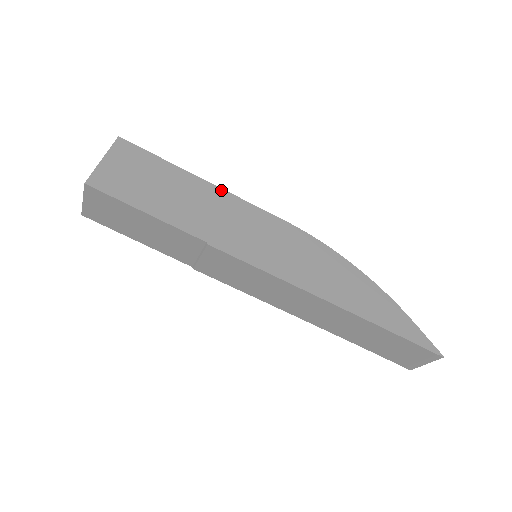
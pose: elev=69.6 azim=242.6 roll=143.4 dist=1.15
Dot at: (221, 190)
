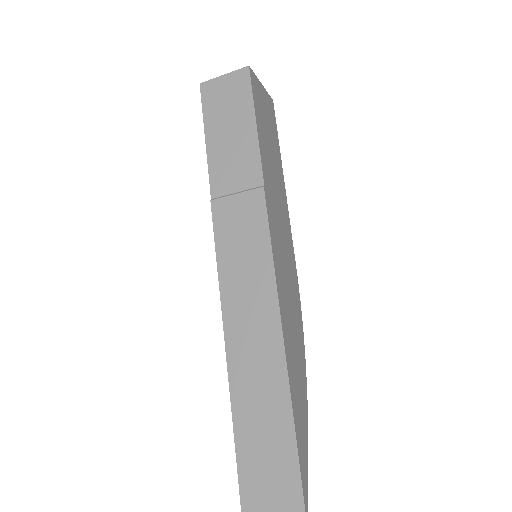
Dot at: (286, 198)
